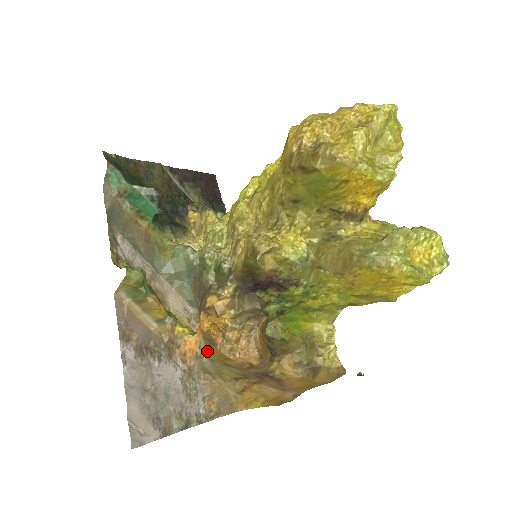
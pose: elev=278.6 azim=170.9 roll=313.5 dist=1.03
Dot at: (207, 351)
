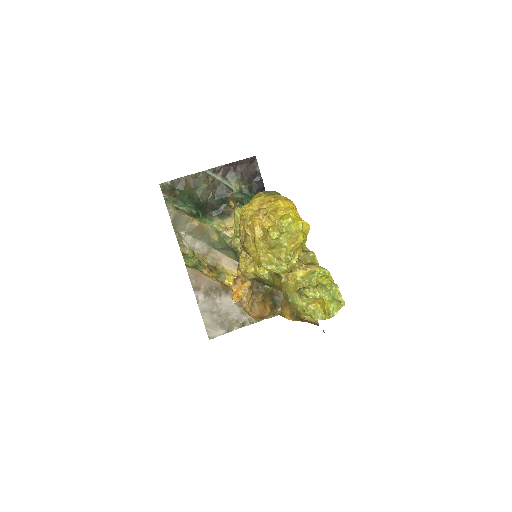
Dot at: occluded
